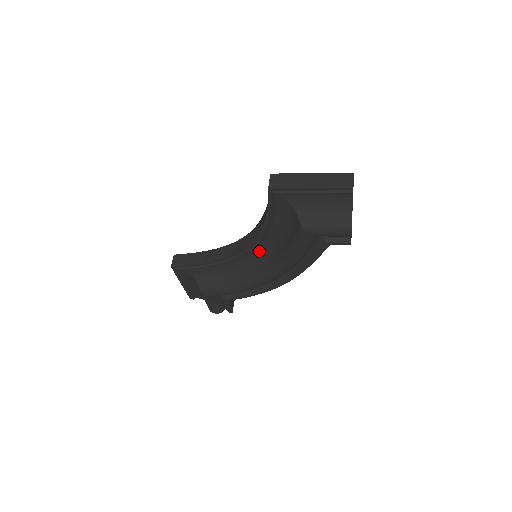
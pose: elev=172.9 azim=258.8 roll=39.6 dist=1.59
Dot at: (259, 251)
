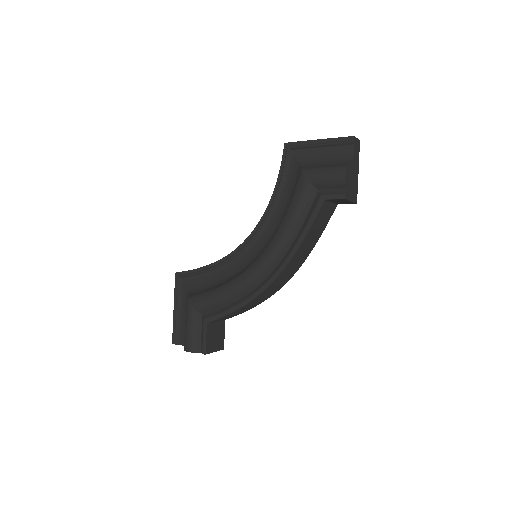
Dot at: (260, 243)
